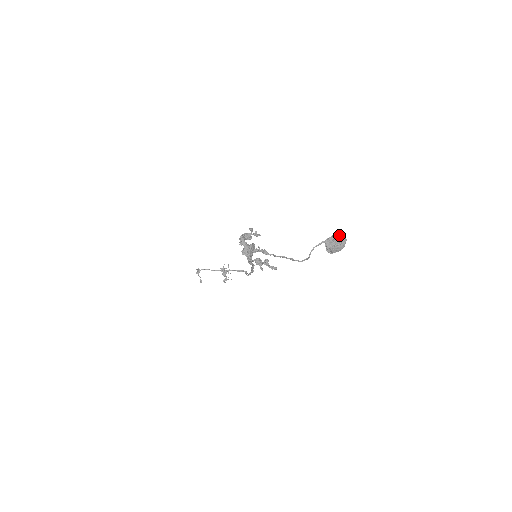
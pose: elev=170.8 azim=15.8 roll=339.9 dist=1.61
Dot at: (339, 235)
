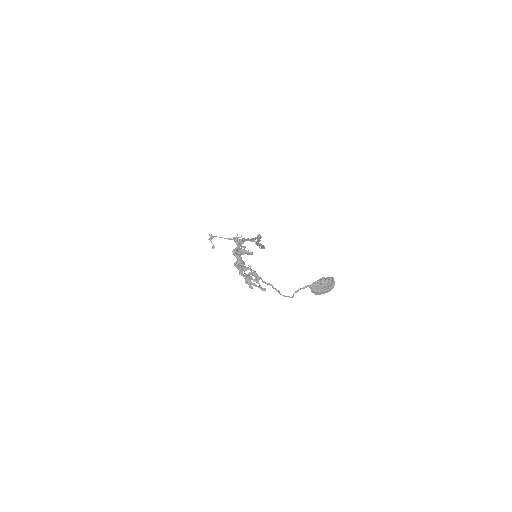
Dot at: (326, 281)
